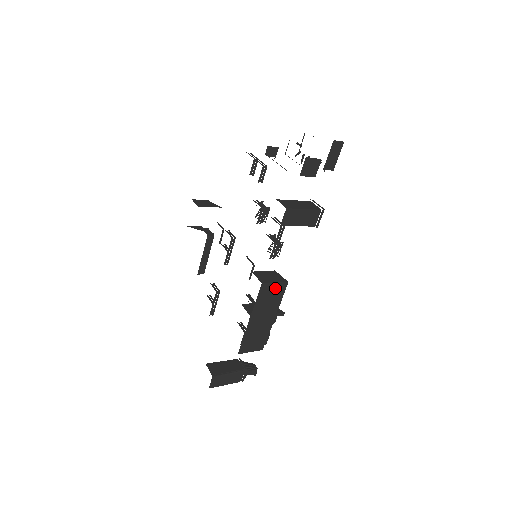
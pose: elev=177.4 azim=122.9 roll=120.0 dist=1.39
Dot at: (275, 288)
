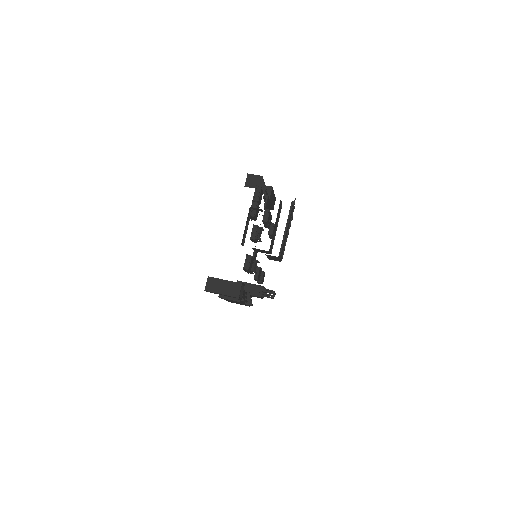
Dot at: (232, 300)
